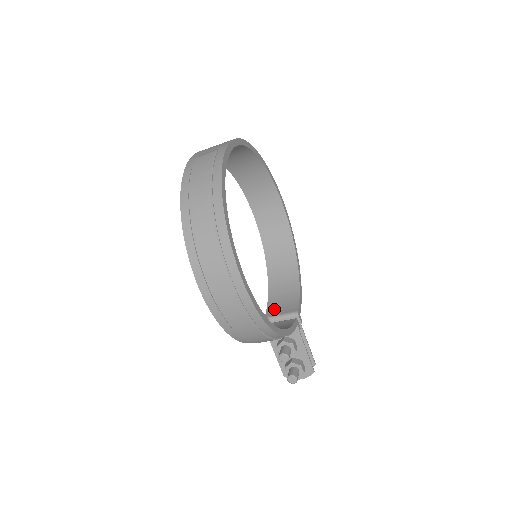
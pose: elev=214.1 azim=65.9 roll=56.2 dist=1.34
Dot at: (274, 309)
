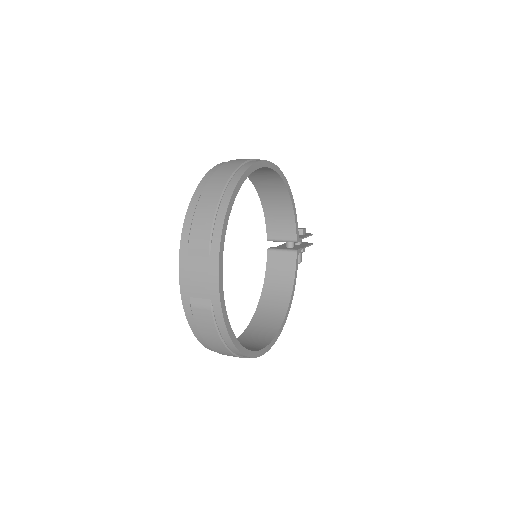
Dot at: (273, 231)
